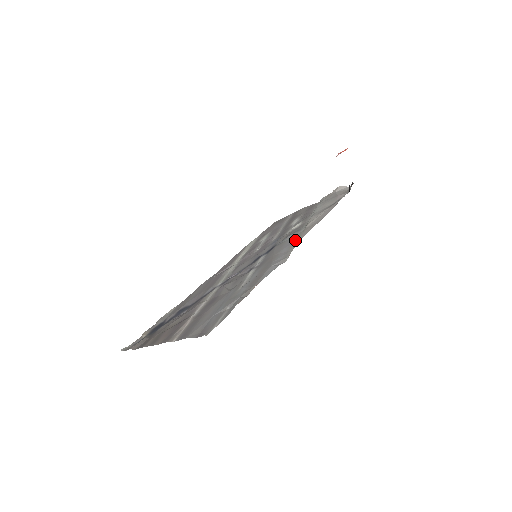
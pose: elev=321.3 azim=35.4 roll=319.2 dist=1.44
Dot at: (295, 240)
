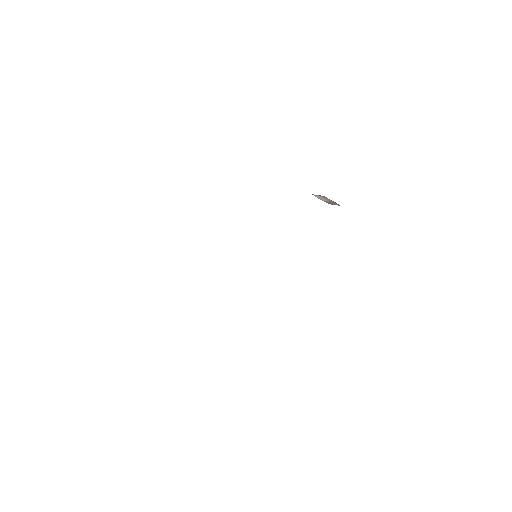
Dot at: occluded
